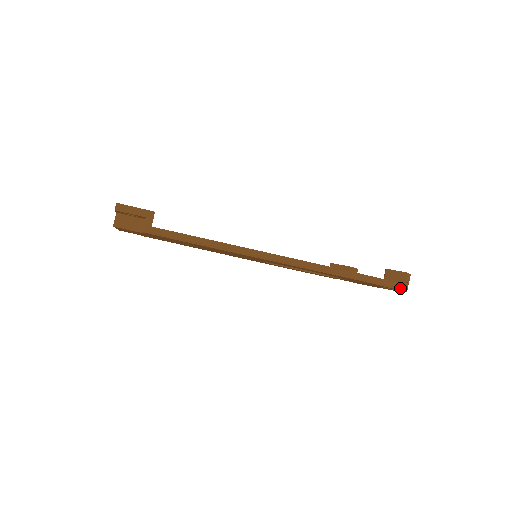
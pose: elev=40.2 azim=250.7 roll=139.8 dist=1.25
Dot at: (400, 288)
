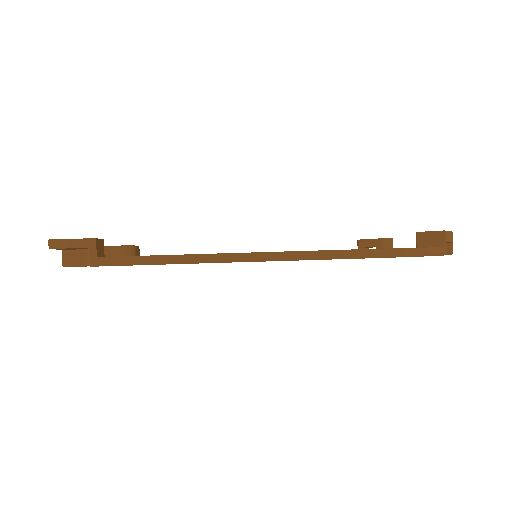
Dot at: (438, 253)
